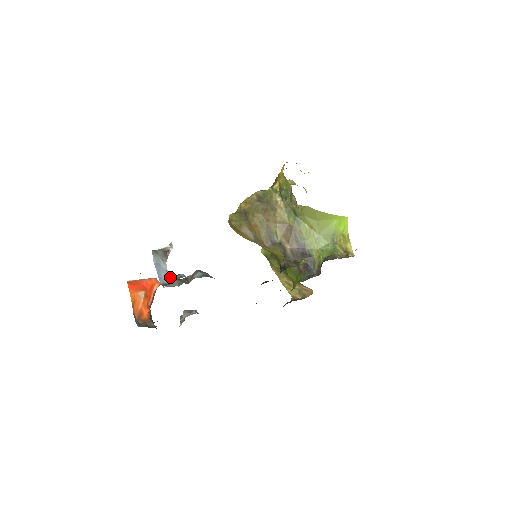
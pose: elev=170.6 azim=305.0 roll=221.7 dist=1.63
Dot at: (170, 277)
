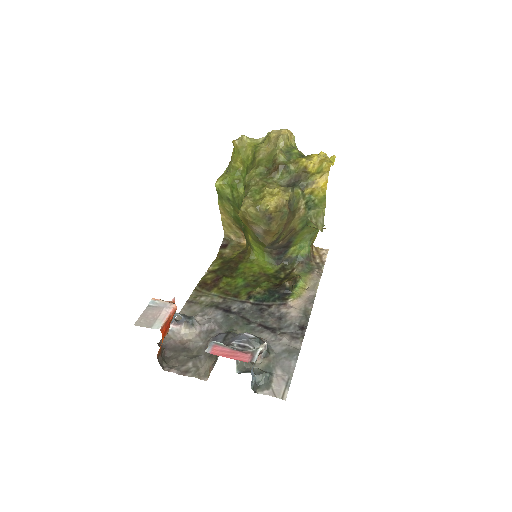
Dot at: (254, 374)
